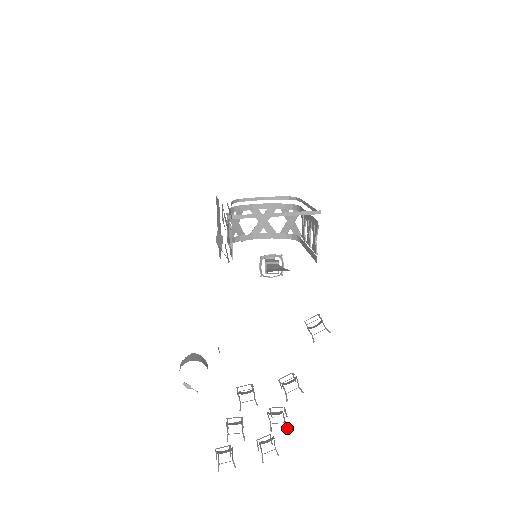
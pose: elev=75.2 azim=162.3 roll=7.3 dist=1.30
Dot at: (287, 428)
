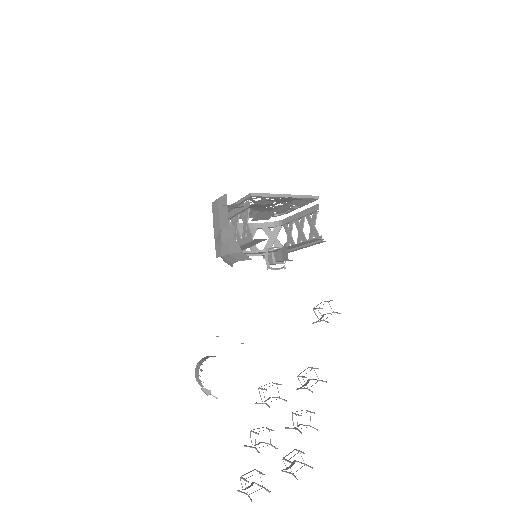
Dot at: (316, 429)
